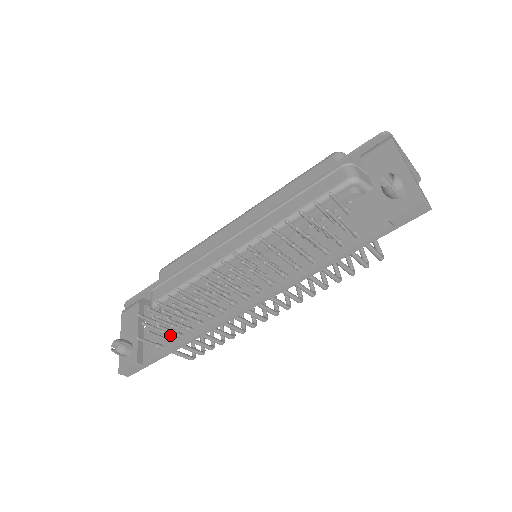
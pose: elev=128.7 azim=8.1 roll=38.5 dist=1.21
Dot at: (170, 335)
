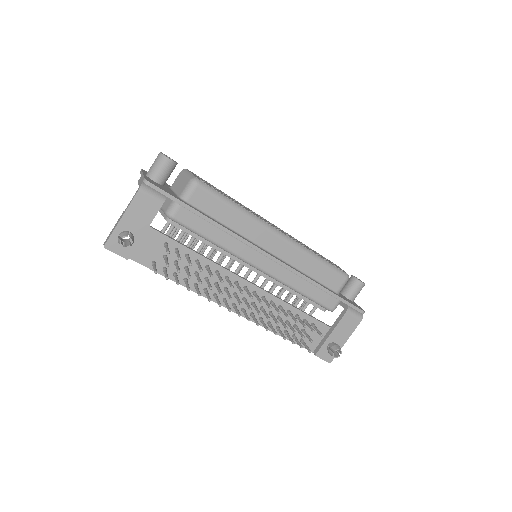
Dot at: occluded
